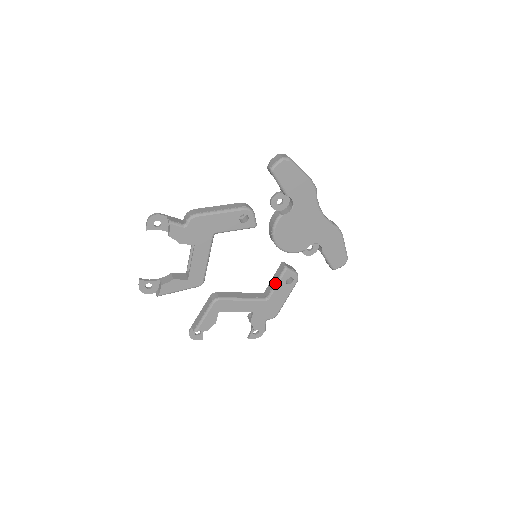
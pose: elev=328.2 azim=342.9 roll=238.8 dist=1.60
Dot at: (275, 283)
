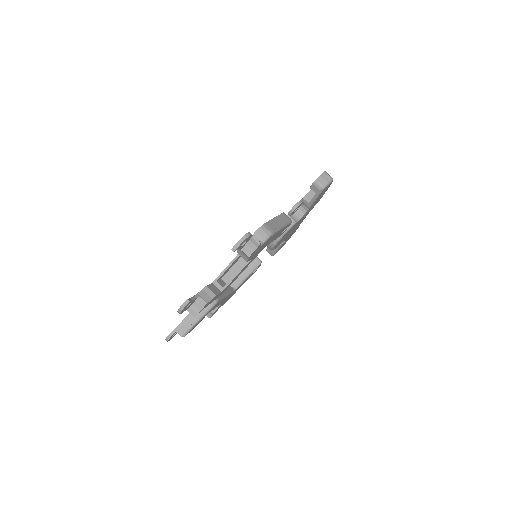
Dot at: (247, 275)
